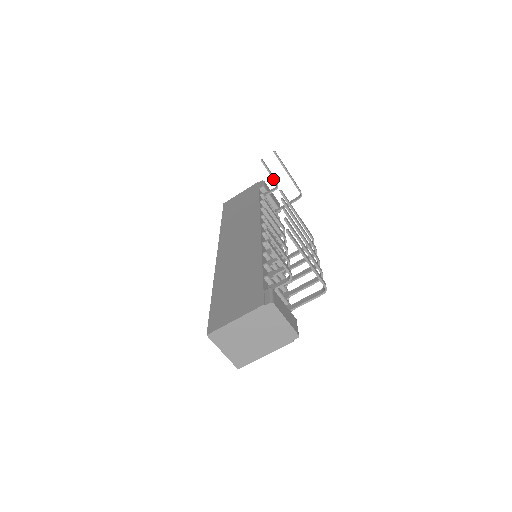
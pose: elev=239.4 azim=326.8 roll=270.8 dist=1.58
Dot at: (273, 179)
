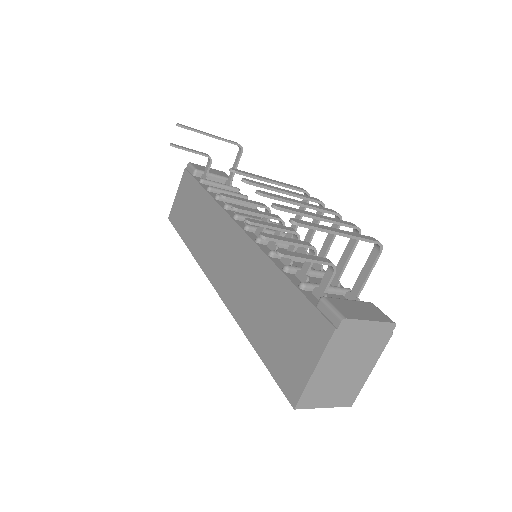
Dot at: occluded
